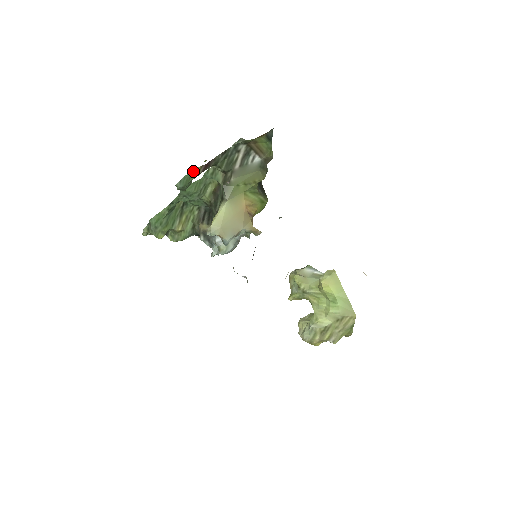
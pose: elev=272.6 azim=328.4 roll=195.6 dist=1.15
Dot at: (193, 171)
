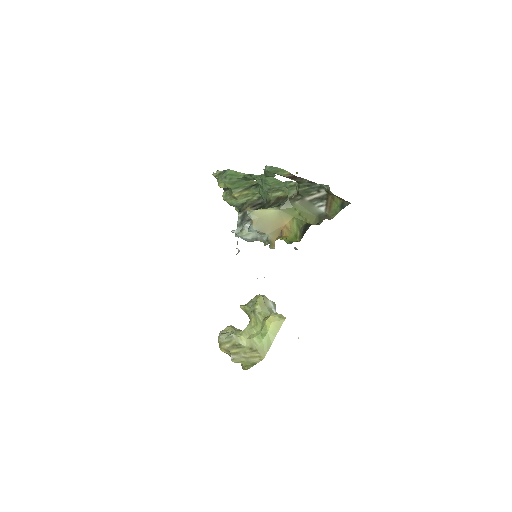
Dot at: (284, 170)
